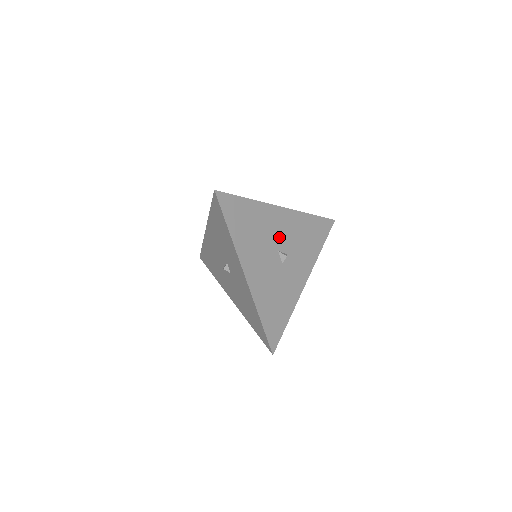
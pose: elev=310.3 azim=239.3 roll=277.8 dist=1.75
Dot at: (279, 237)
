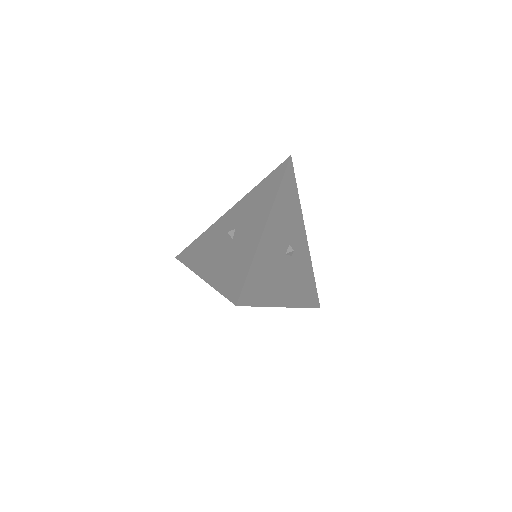
Dot at: (279, 245)
